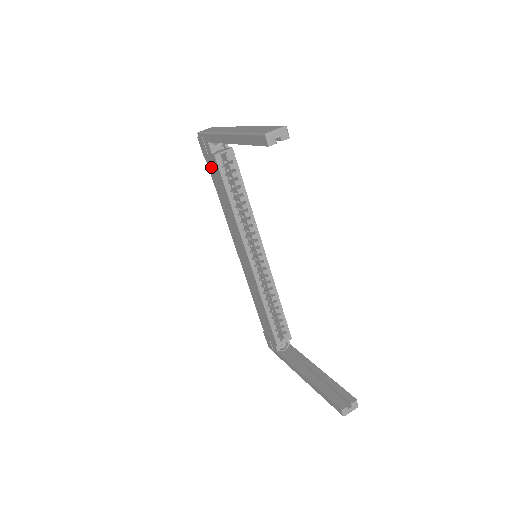
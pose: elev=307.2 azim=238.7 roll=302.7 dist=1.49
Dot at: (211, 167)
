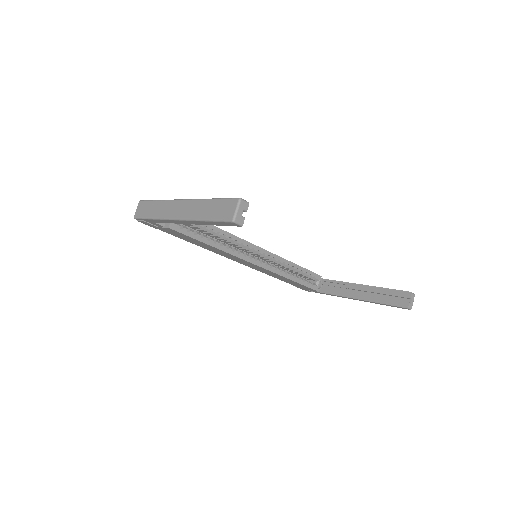
Dot at: (169, 232)
